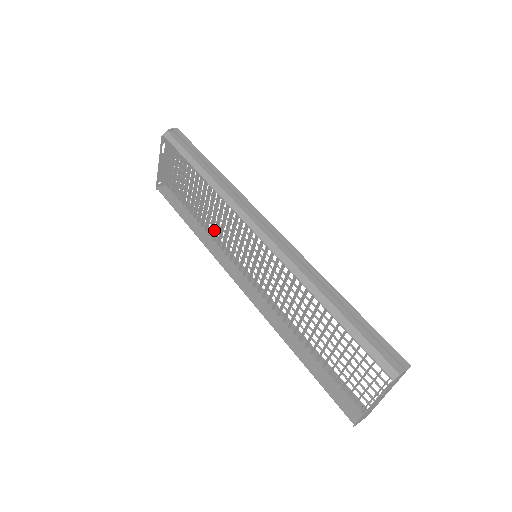
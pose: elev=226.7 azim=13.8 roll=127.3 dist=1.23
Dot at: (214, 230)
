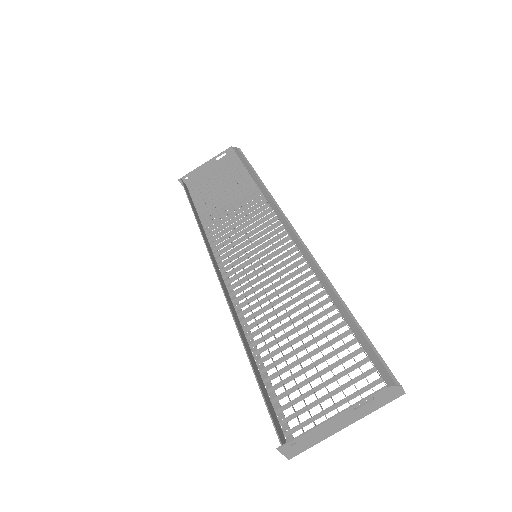
Dot at: occluded
